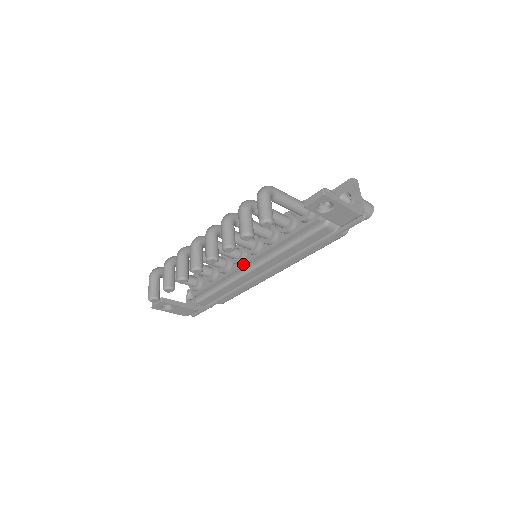
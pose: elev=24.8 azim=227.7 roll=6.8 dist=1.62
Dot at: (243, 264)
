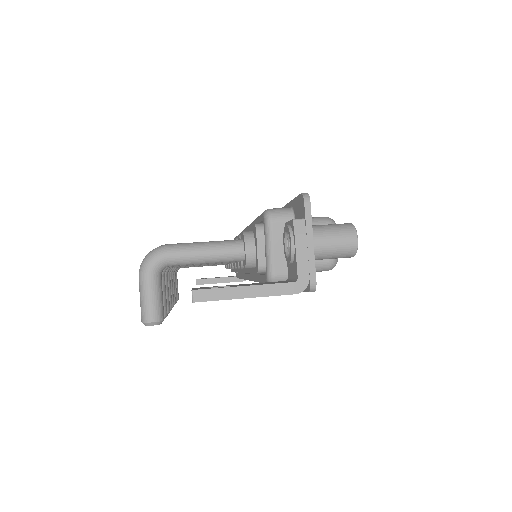
Dot at: (239, 271)
